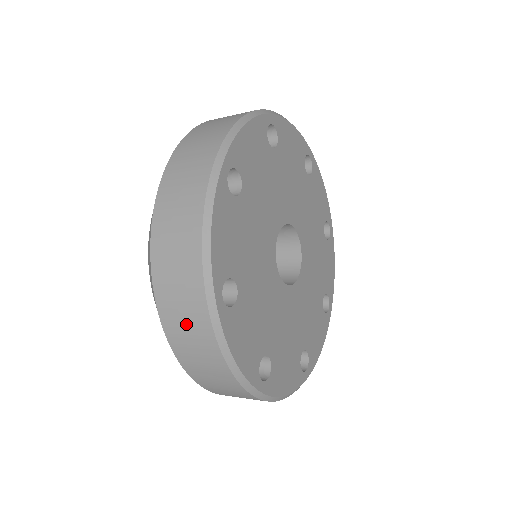
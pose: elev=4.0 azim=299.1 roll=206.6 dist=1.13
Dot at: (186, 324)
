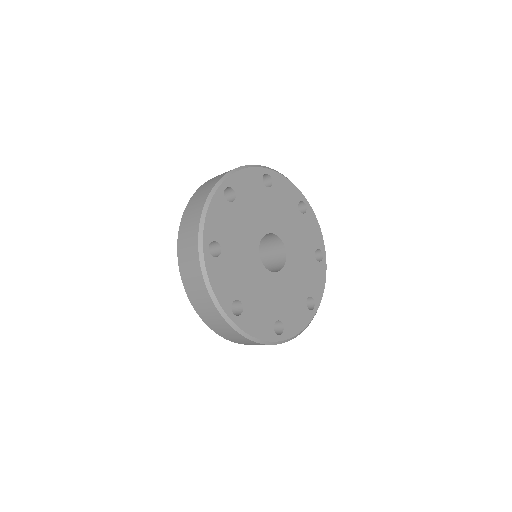
Dot at: (201, 193)
